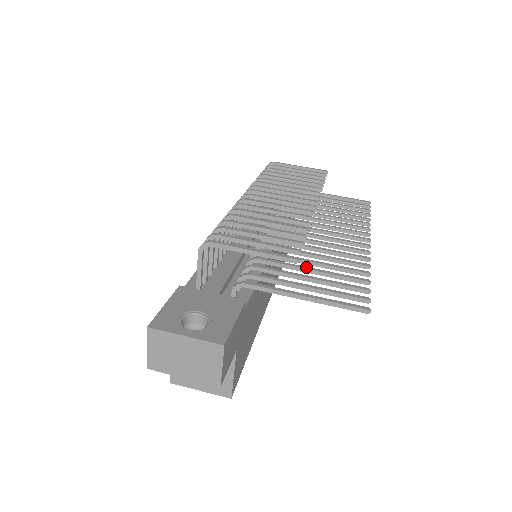
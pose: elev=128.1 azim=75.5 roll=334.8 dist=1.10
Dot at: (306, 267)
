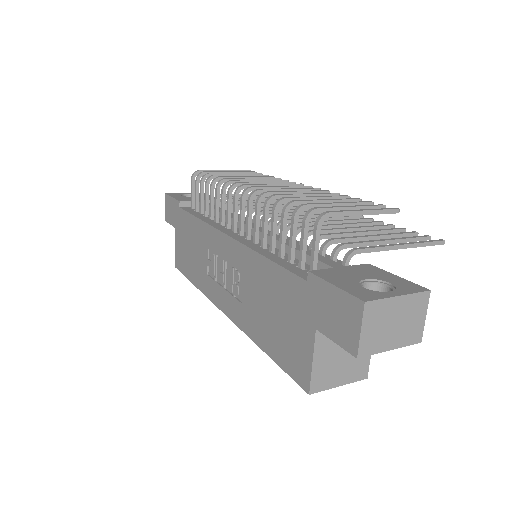
Dot at: (360, 231)
